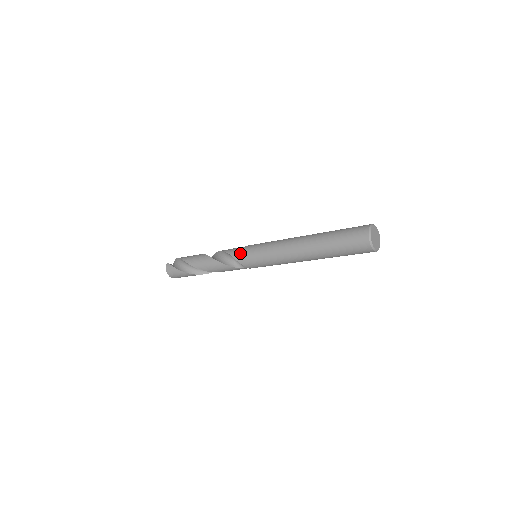
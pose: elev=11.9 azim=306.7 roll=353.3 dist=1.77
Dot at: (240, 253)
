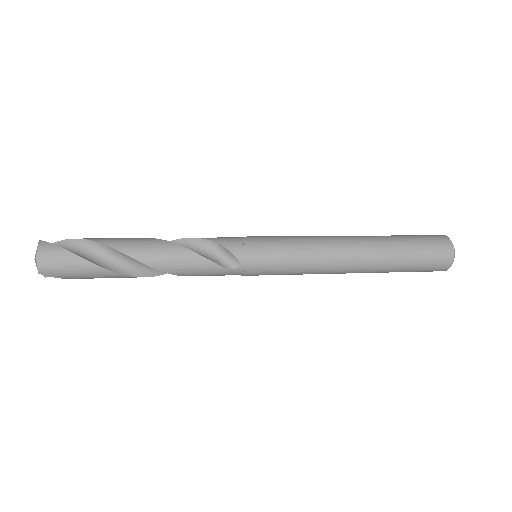
Dot at: (239, 241)
